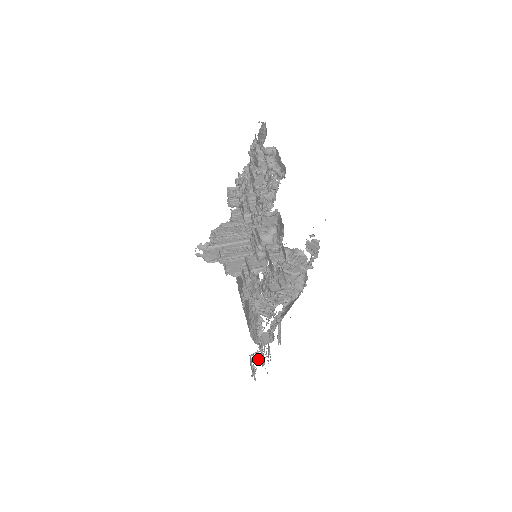
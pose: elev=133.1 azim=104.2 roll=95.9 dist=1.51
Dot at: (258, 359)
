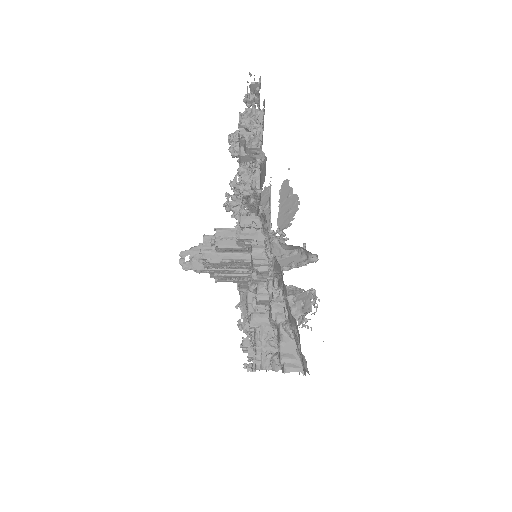
Dot at: occluded
